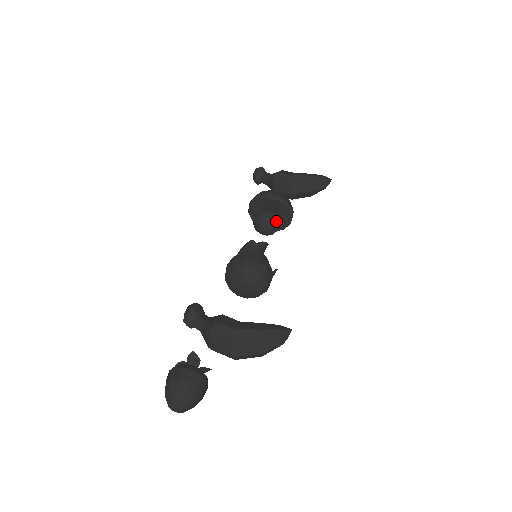
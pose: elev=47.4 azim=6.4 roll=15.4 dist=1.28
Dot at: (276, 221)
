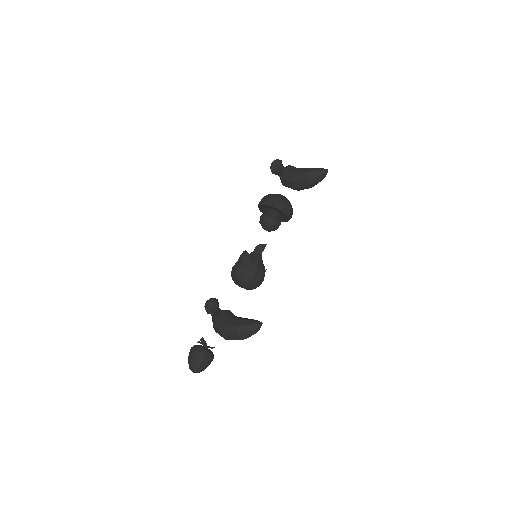
Dot at: (273, 223)
